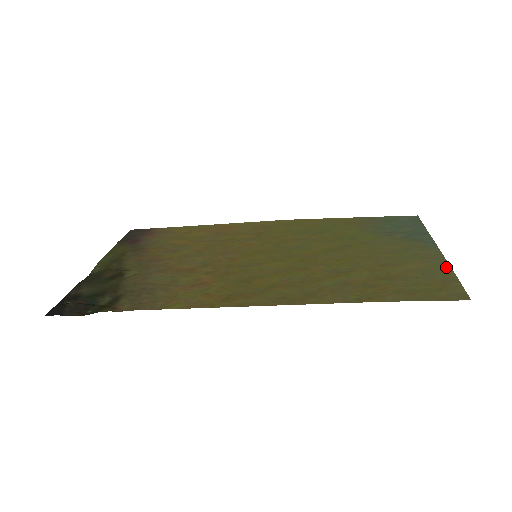
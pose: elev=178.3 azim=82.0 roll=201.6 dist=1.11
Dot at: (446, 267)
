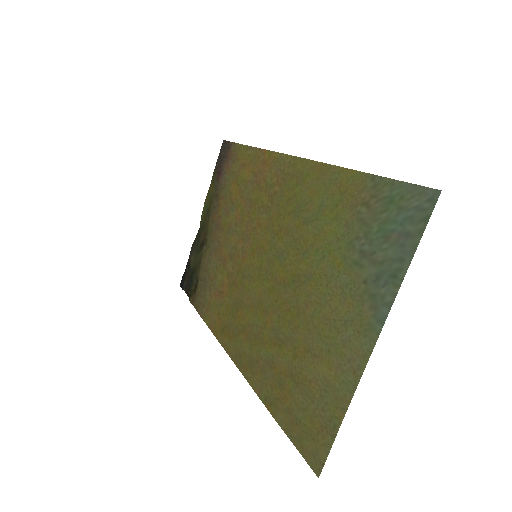
Dot at: (346, 399)
